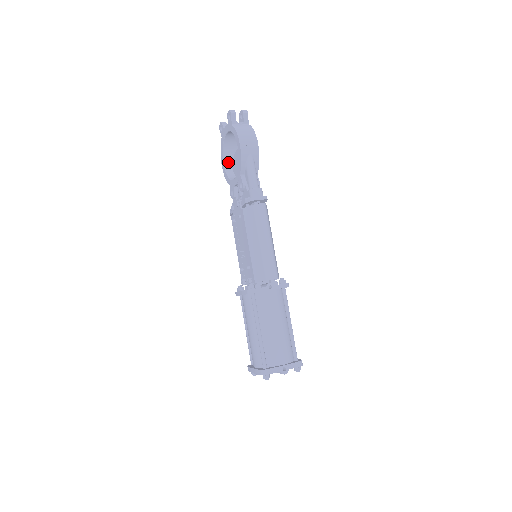
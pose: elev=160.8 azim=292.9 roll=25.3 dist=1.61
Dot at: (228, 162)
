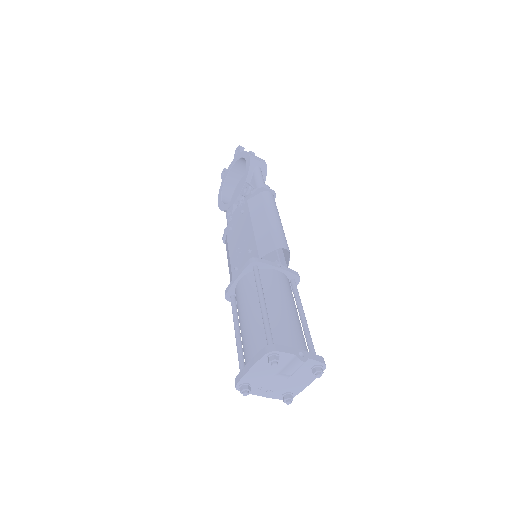
Dot at: (226, 200)
